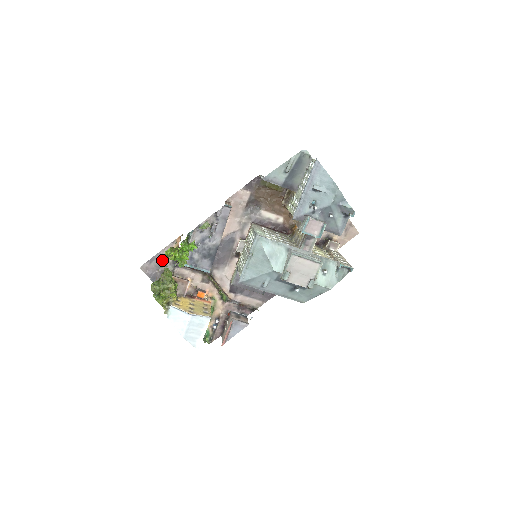
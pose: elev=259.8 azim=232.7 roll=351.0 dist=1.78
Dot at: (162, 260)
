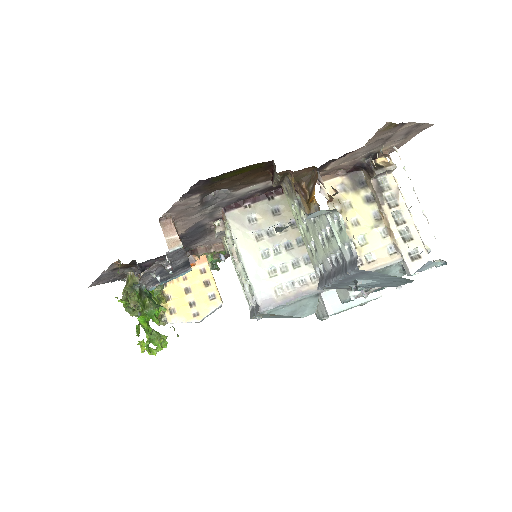
Dot at: (111, 274)
